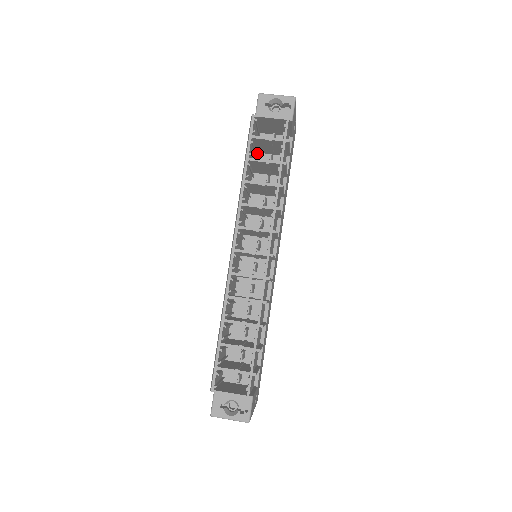
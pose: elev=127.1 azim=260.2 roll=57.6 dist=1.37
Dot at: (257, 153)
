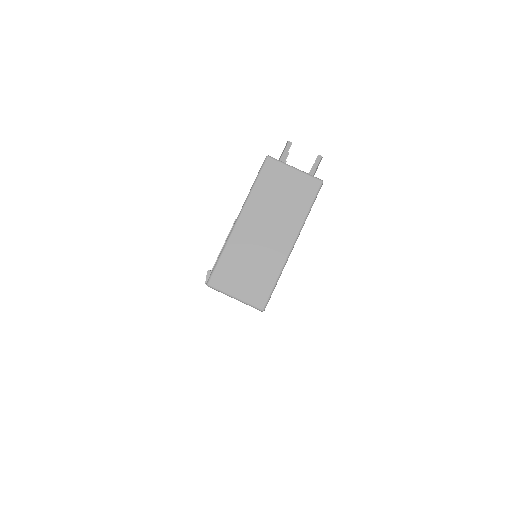
Dot at: occluded
